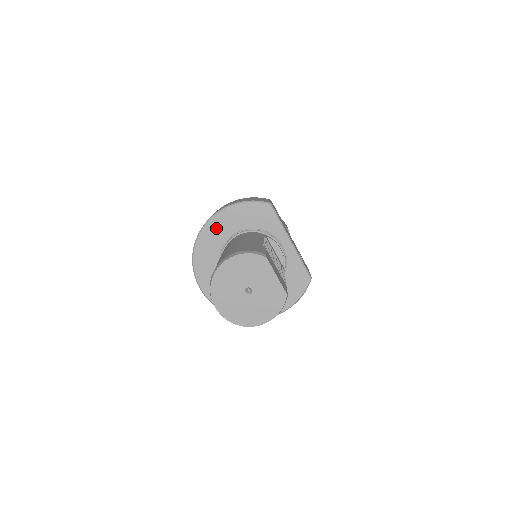
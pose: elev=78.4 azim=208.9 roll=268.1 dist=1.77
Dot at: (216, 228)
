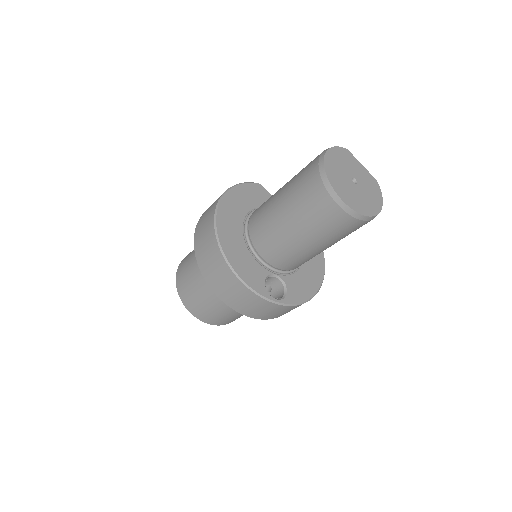
Dot at: (228, 212)
